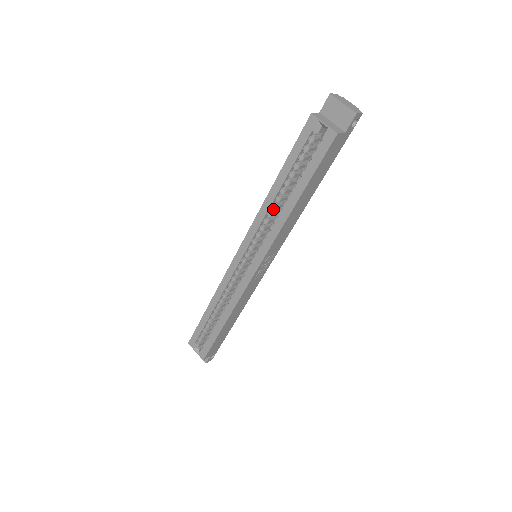
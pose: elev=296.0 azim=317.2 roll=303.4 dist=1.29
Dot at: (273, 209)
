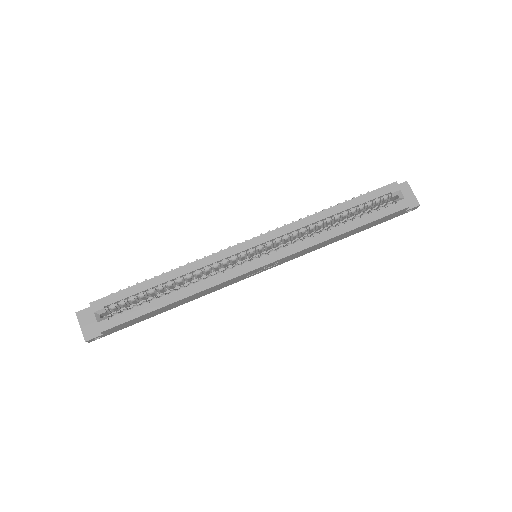
Dot at: (316, 225)
